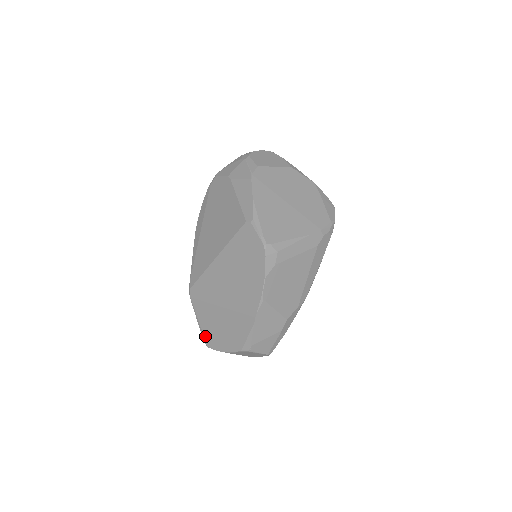
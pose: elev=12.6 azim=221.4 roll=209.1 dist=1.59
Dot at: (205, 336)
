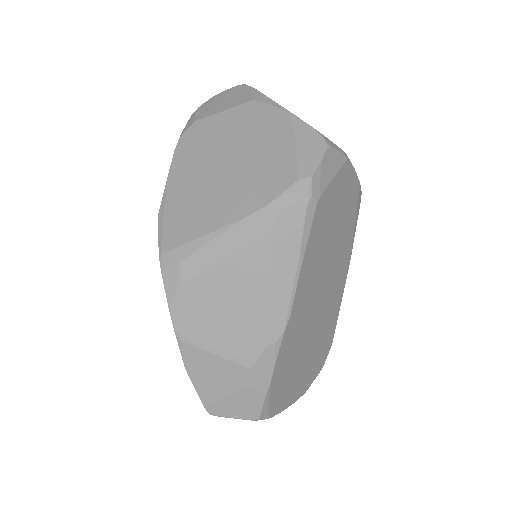
Dot at: occluded
